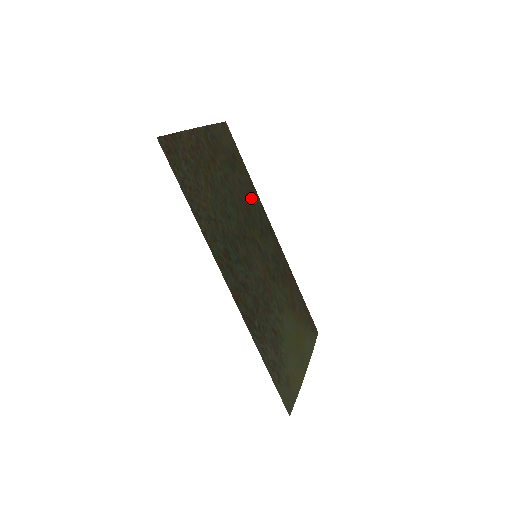
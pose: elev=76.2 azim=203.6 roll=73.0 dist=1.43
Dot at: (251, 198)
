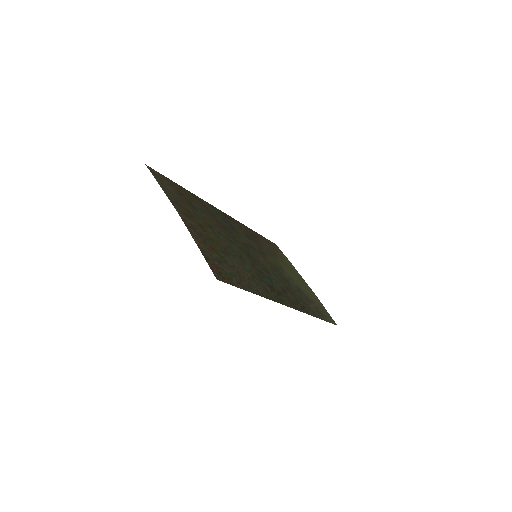
Dot at: (209, 211)
